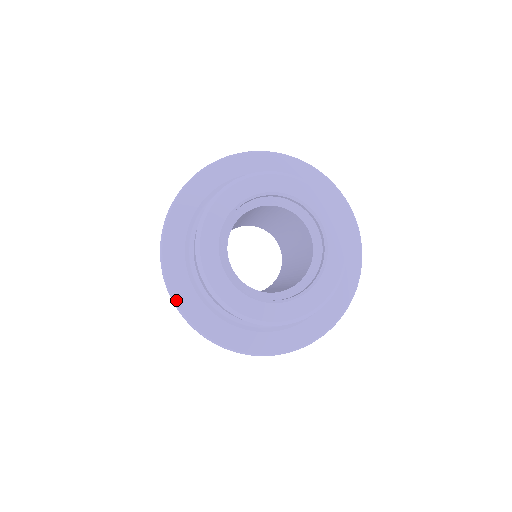
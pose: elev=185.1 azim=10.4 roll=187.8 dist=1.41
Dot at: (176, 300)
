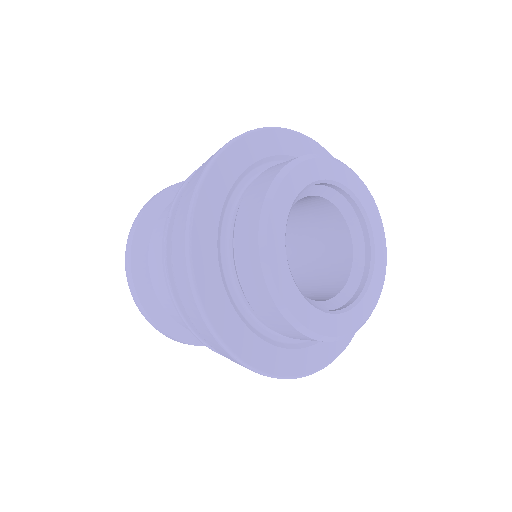
Dot at: (196, 210)
